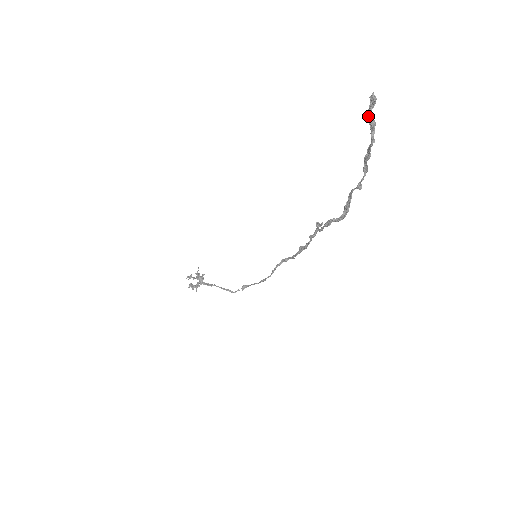
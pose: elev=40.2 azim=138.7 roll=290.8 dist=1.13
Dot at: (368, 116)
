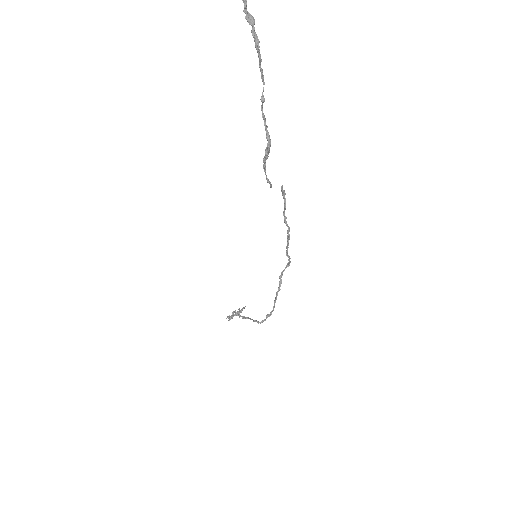
Dot at: occluded
